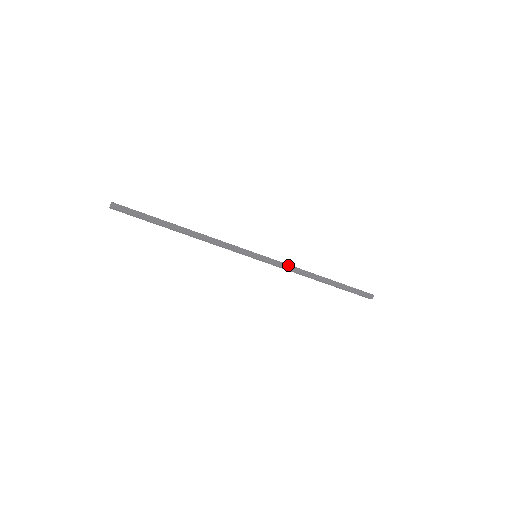
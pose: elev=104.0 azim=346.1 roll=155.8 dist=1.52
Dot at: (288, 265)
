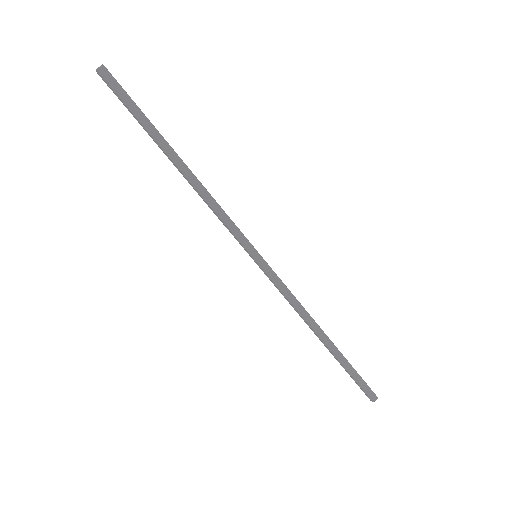
Dot at: (291, 293)
